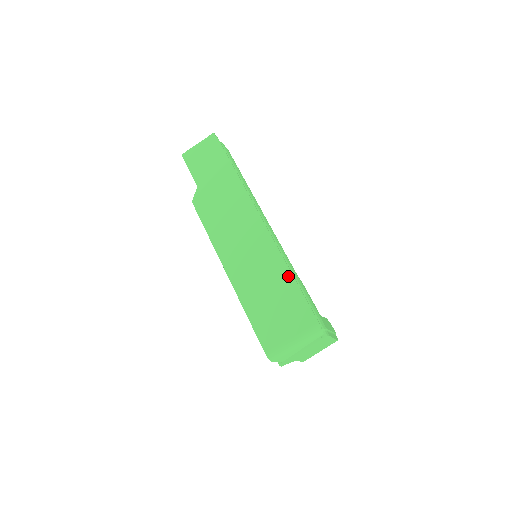
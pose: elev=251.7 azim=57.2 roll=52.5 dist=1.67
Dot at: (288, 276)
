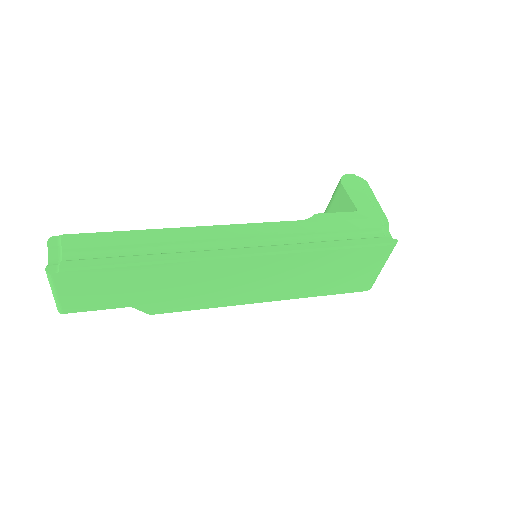
Dot at: (326, 255)
